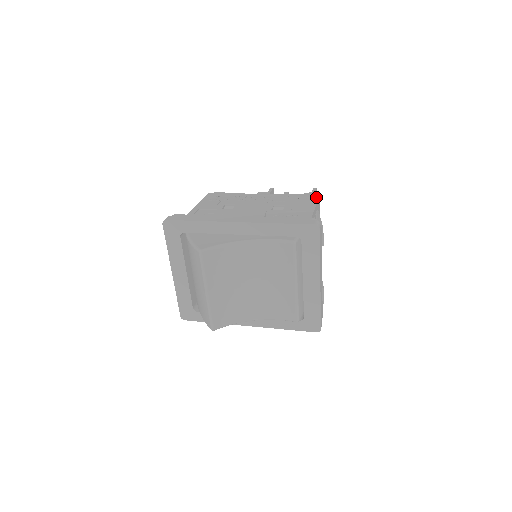
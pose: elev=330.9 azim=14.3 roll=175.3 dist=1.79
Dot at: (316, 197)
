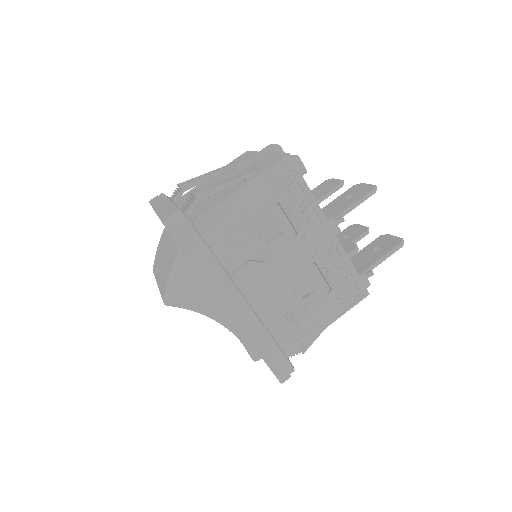
Dot at: (360, 297)
